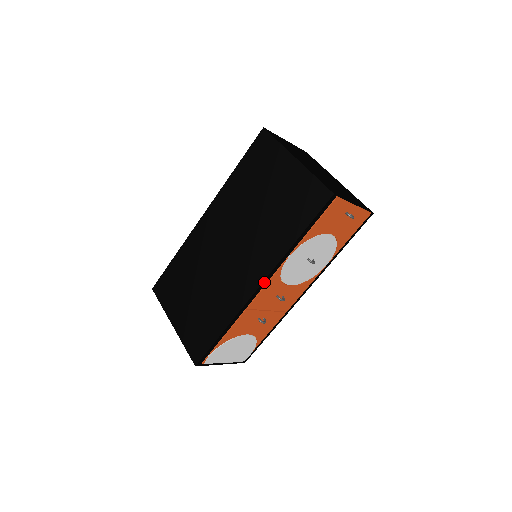
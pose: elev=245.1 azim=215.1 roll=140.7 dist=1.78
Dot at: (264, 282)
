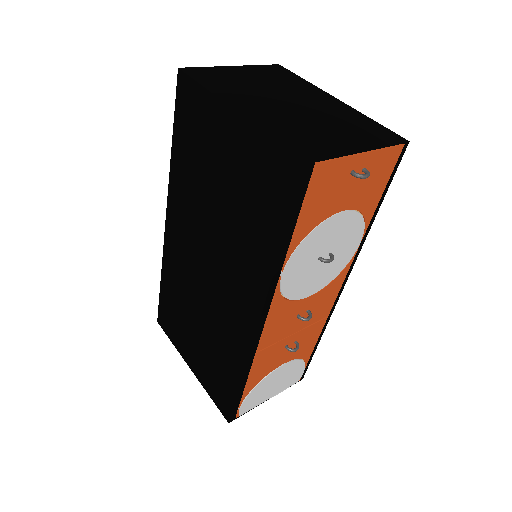
Dot at: (262, 317)
